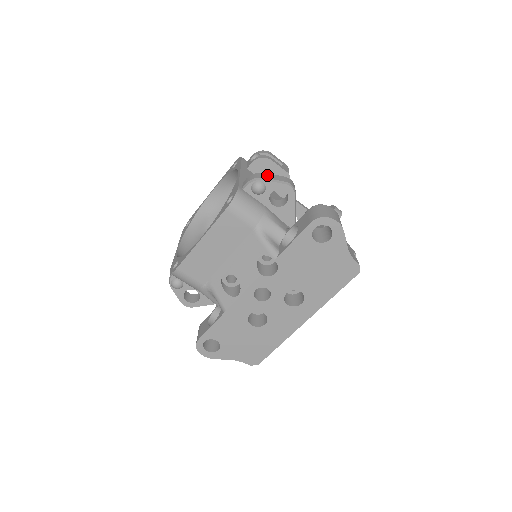
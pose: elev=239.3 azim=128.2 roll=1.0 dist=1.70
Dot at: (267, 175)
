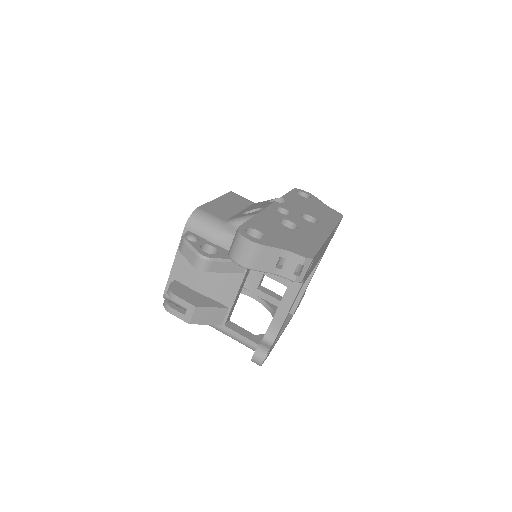
Dot at: occluded
